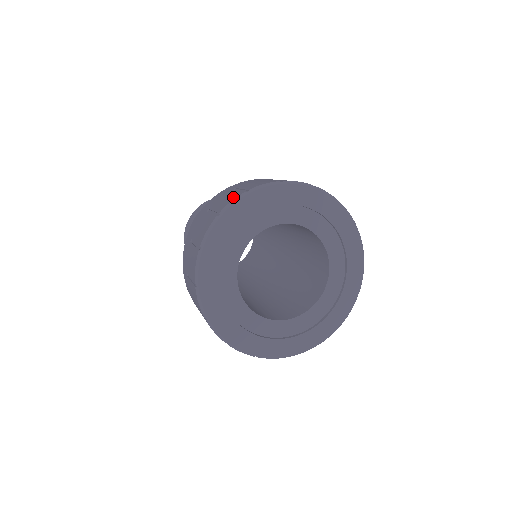
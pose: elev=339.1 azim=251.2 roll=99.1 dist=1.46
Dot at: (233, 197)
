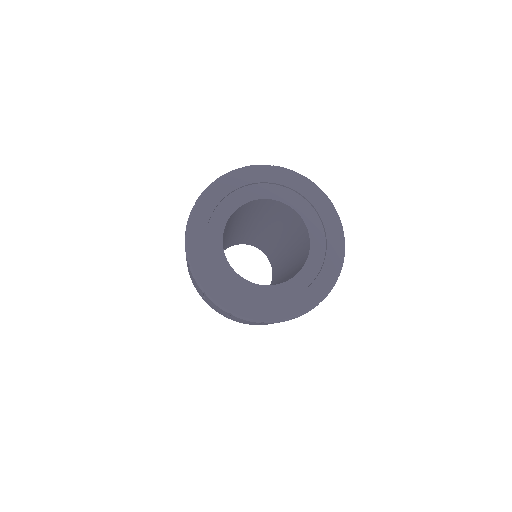
Dot at: occluded
